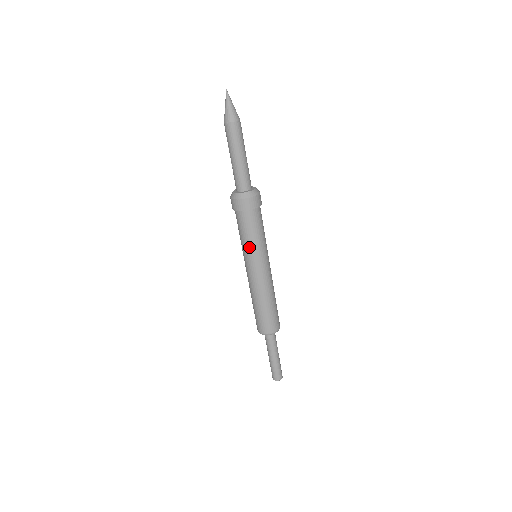
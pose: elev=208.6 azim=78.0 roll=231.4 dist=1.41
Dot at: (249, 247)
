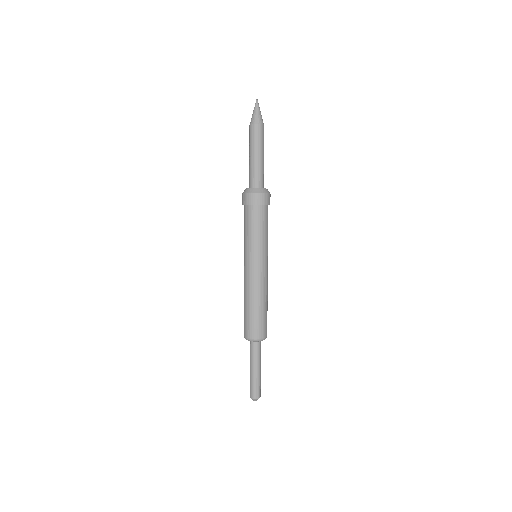
Dot at: (253, 242)
